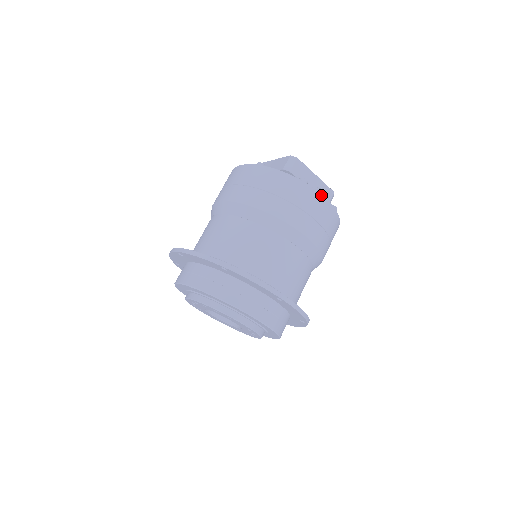
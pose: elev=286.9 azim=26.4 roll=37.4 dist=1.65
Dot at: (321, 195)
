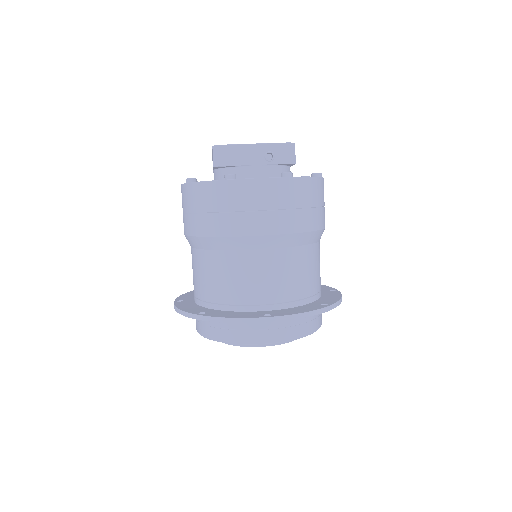
Dot at: (255, 179)
